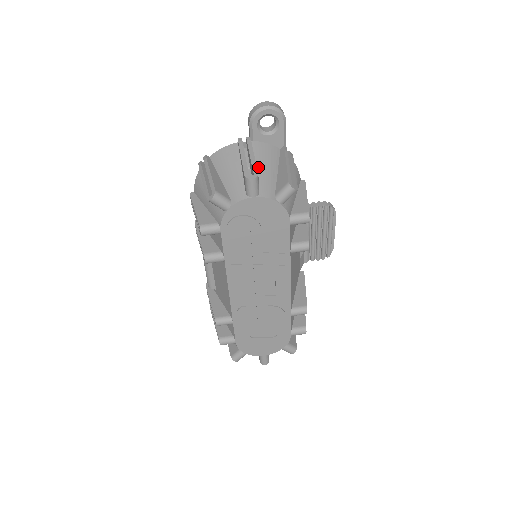
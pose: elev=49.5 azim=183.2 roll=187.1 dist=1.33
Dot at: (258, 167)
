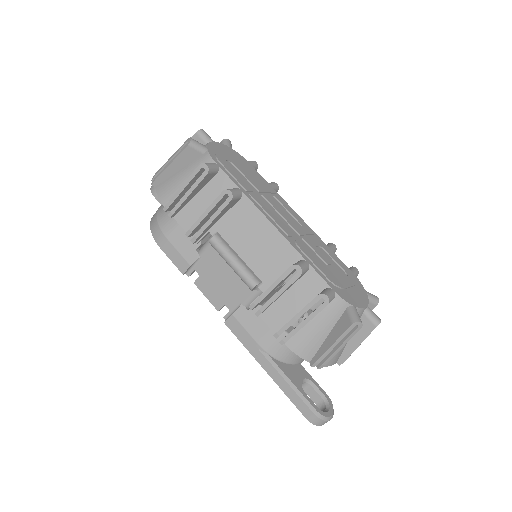
Dot at: occluded
